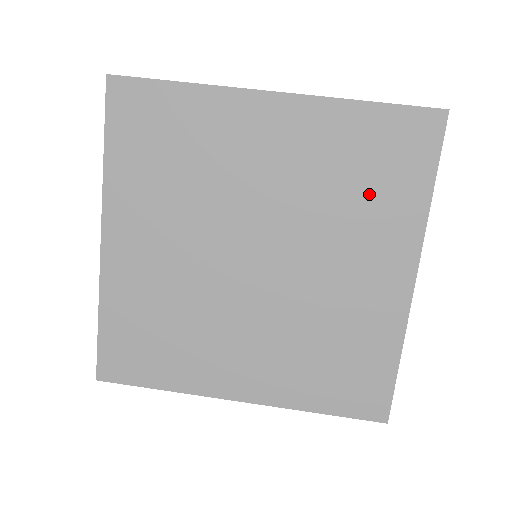
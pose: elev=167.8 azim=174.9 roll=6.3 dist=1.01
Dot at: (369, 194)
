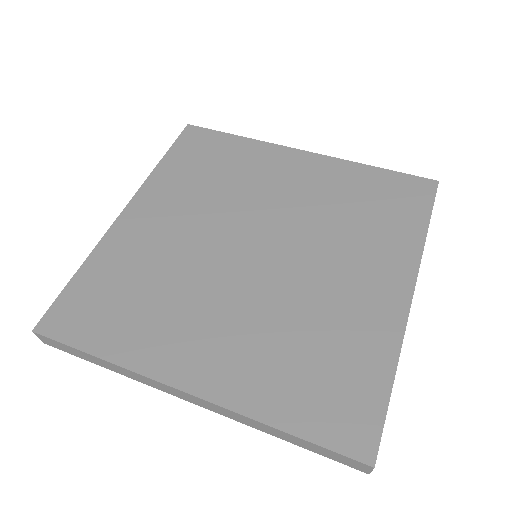
Dot at: (371, 220)
